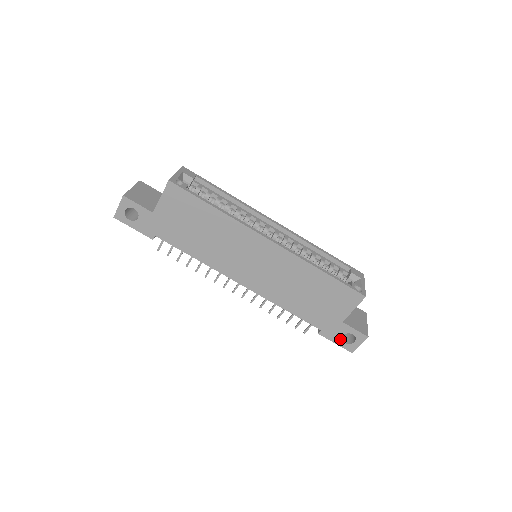
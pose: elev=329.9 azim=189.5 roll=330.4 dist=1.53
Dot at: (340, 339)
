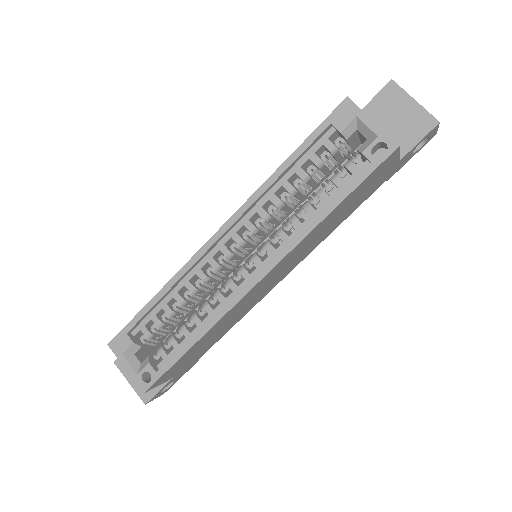
Dot at: (412, 155)
